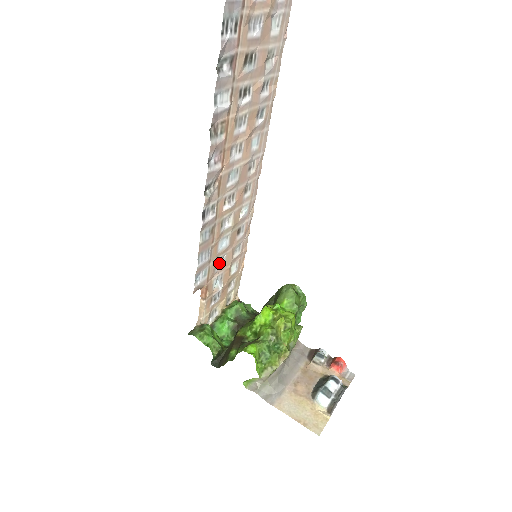
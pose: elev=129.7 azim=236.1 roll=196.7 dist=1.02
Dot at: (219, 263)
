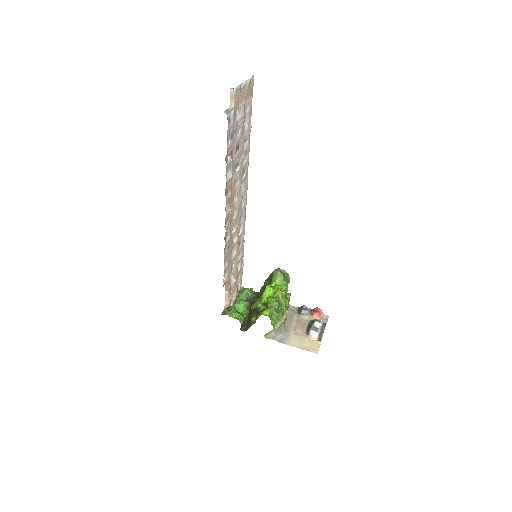
Dot at: (232, 266)
